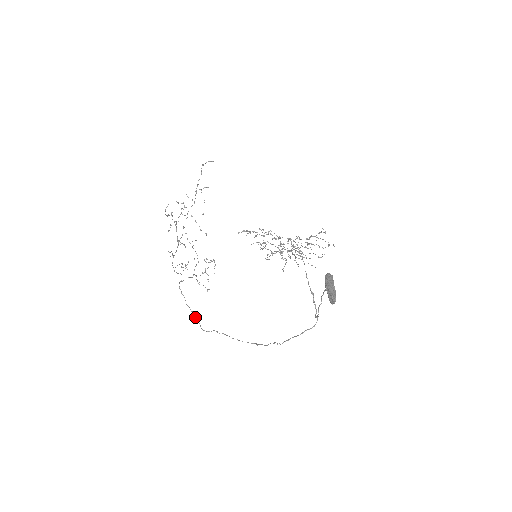
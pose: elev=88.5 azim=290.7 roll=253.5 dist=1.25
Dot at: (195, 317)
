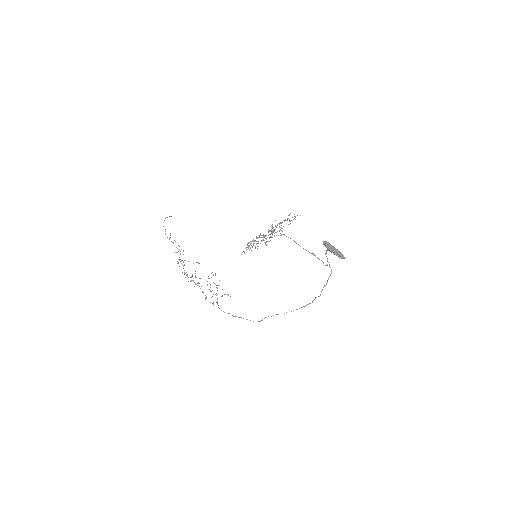
Dot at: occluded
